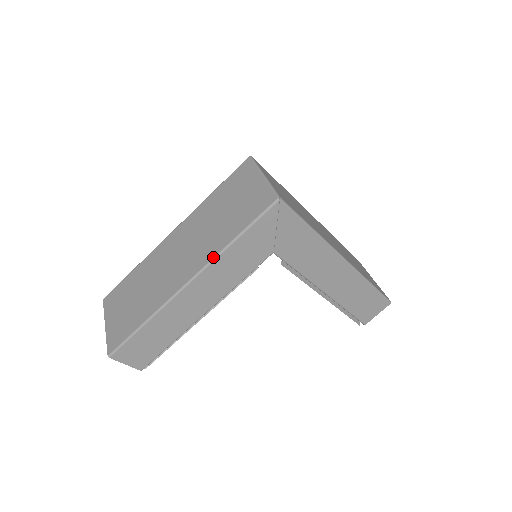
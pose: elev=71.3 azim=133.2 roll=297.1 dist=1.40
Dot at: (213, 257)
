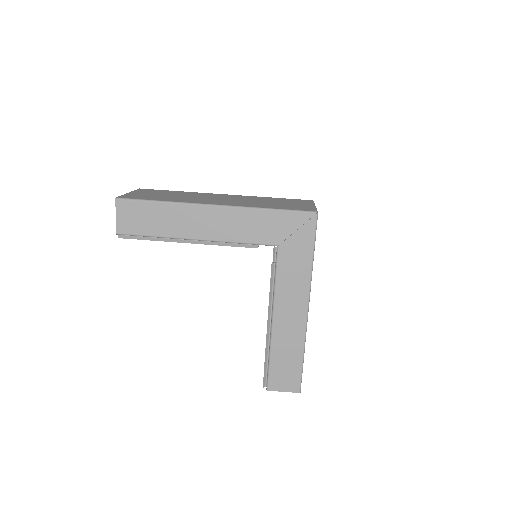
Dot at: (246, 206)
